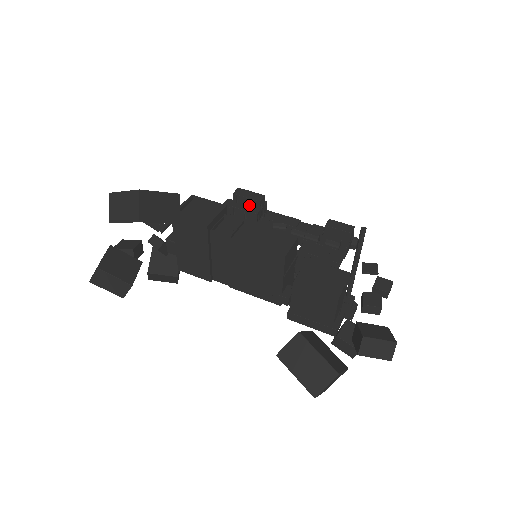
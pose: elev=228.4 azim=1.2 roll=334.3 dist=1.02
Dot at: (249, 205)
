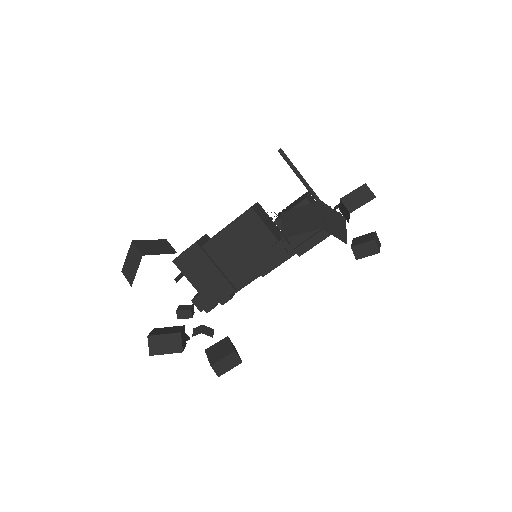
Dot at: occluded
